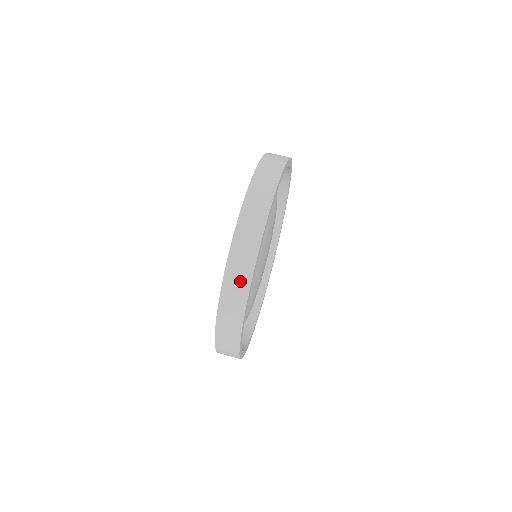
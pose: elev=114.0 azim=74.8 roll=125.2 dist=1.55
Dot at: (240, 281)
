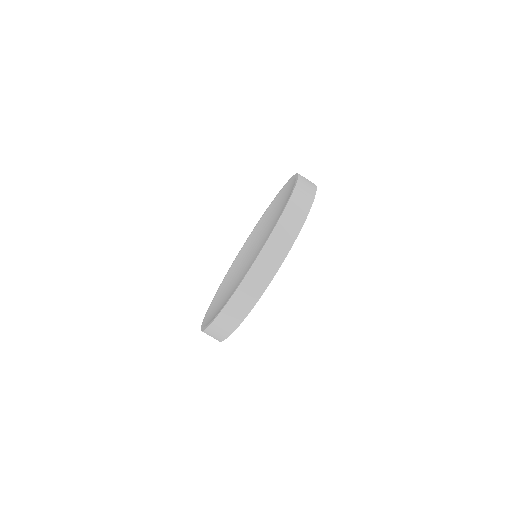
Dot at: (272, 261)
